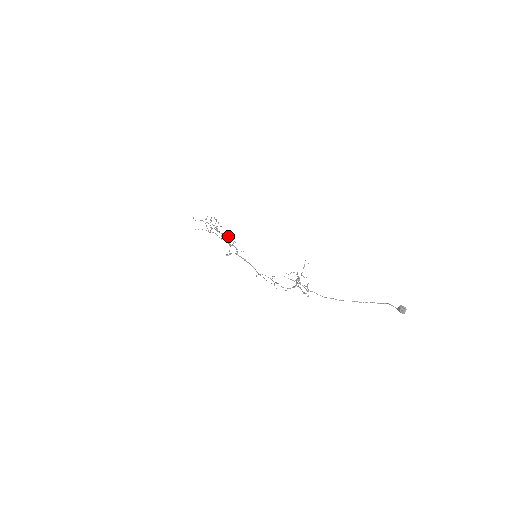
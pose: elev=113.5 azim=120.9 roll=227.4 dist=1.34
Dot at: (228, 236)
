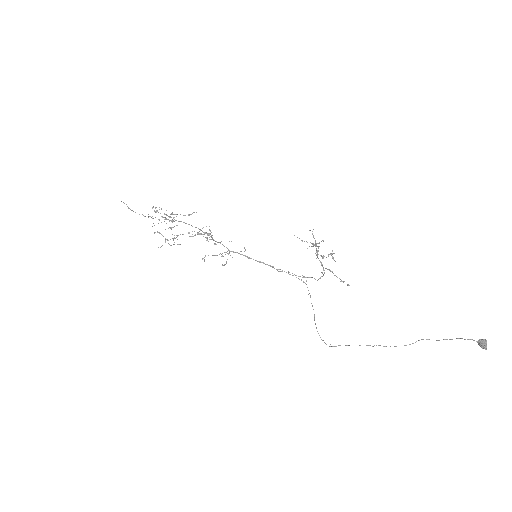
Dot at: (199, 234)
